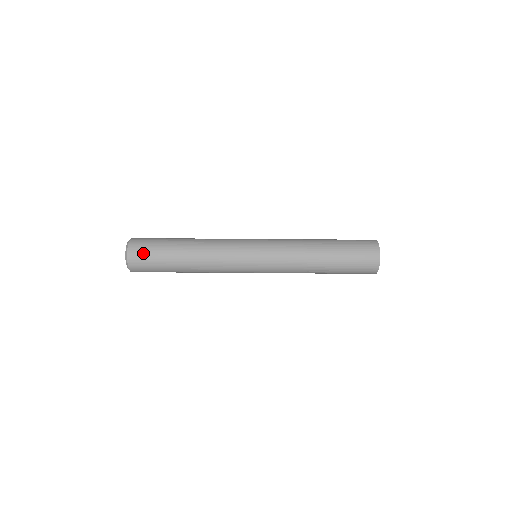
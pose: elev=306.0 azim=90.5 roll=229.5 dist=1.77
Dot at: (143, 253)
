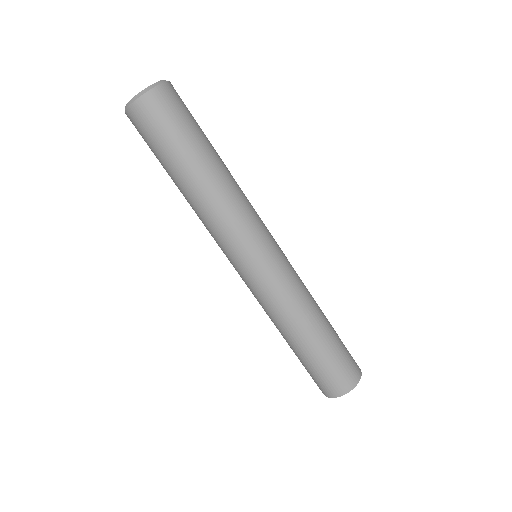
Dot at: (141, 132)
